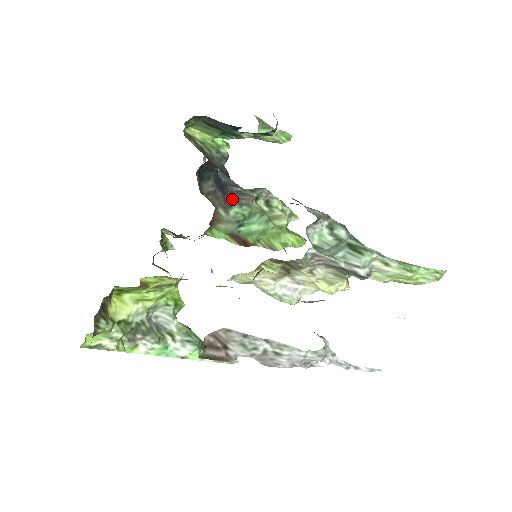
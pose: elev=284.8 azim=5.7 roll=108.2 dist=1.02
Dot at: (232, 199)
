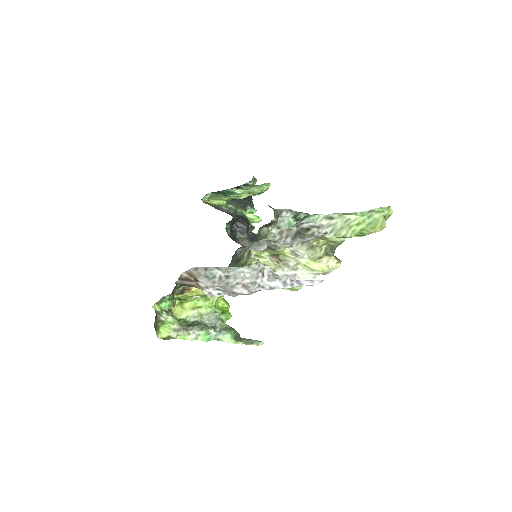
Dot at: occluded
